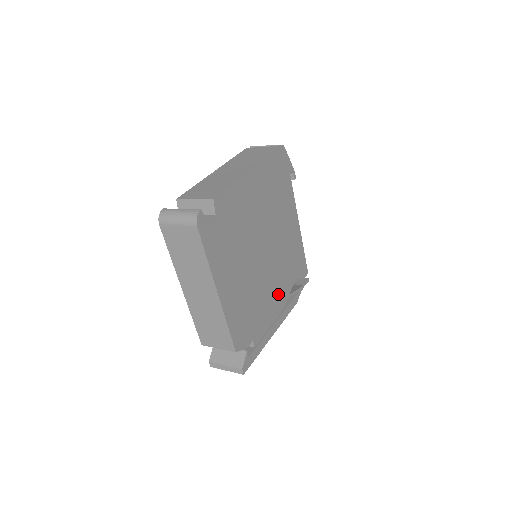
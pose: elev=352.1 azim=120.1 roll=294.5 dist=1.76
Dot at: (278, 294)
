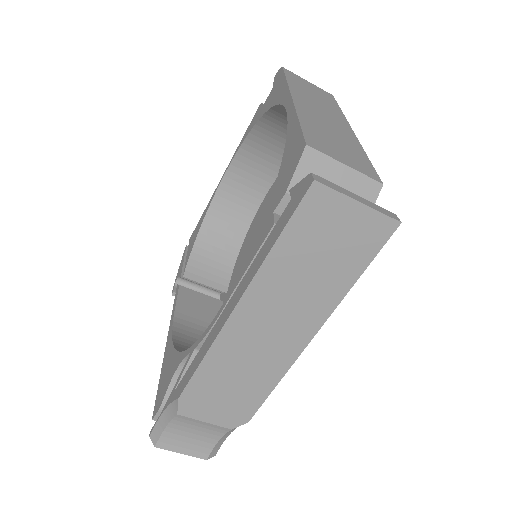
Dot at: occluded
